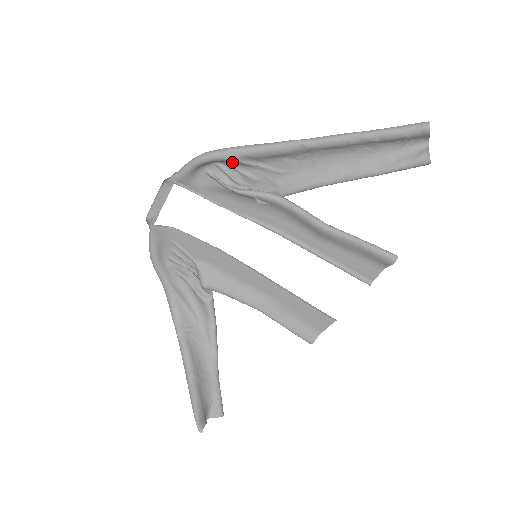
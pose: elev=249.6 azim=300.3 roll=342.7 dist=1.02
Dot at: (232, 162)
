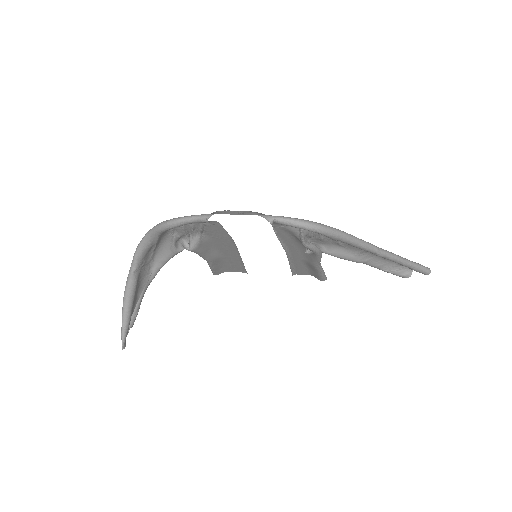
Dot at: occluded
